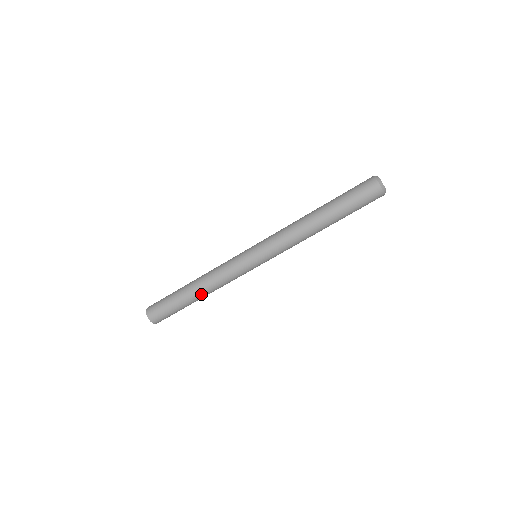
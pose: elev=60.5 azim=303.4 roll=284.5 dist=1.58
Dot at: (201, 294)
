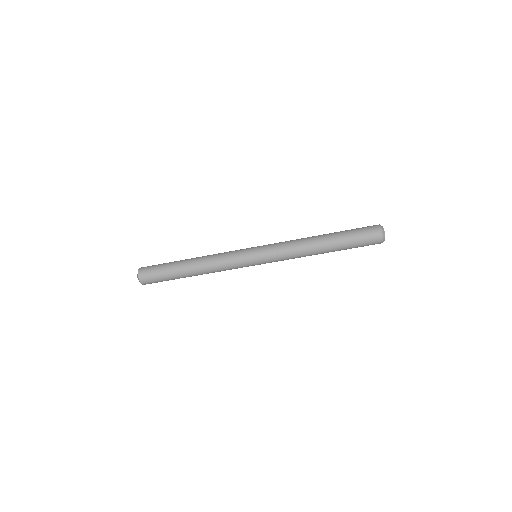
Dot at: occluded
